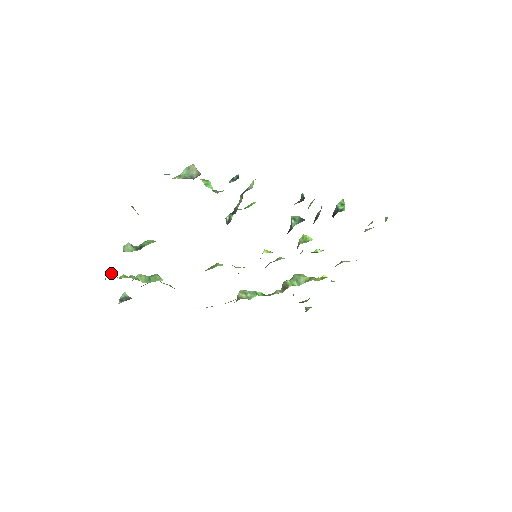
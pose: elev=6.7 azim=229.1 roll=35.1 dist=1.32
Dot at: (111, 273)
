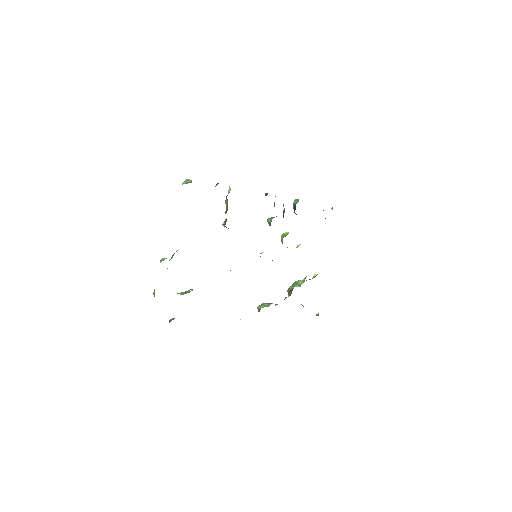
Dot at: occluded
